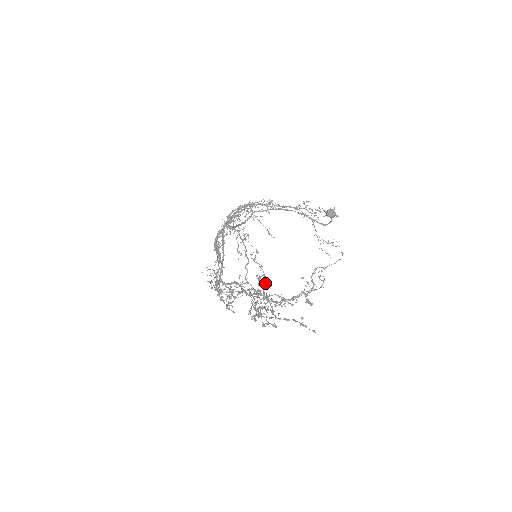
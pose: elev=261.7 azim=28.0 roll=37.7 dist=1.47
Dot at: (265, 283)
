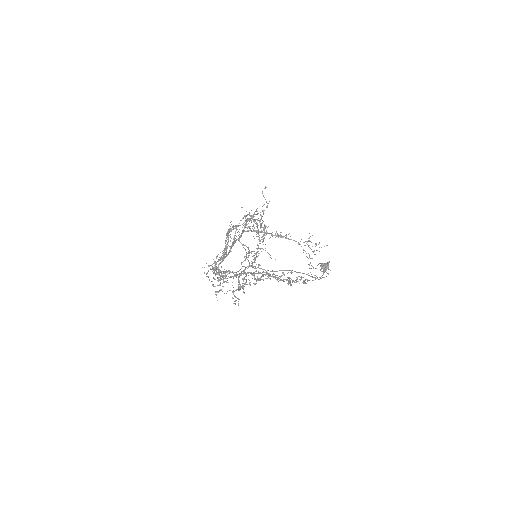
Dot at: (263, 236)
